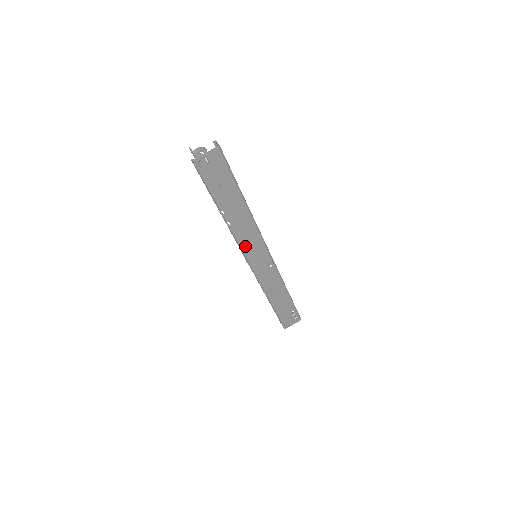
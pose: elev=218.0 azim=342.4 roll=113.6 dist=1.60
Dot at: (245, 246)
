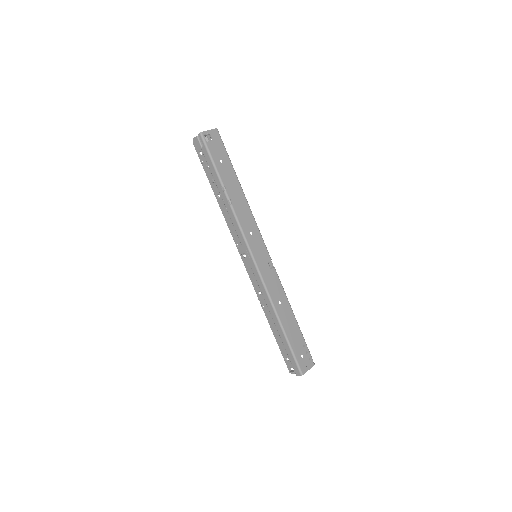
Dot at: (246, 233)
